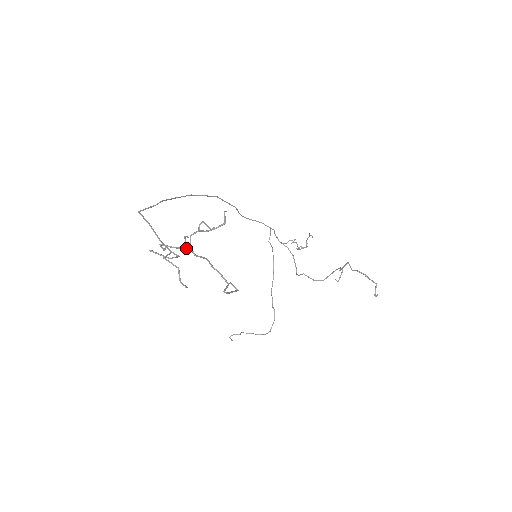
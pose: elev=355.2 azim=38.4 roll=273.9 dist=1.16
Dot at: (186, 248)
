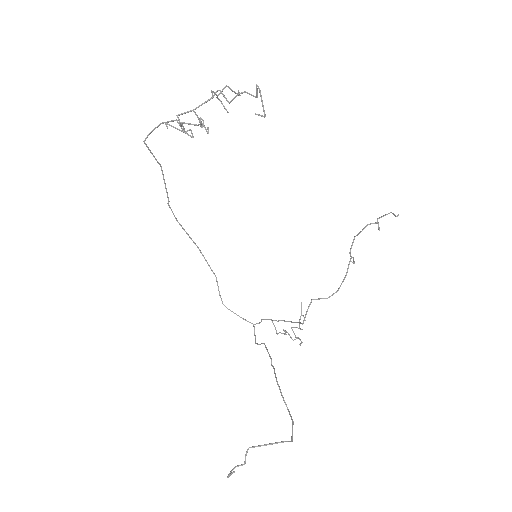
Dot at: (208, 100)
